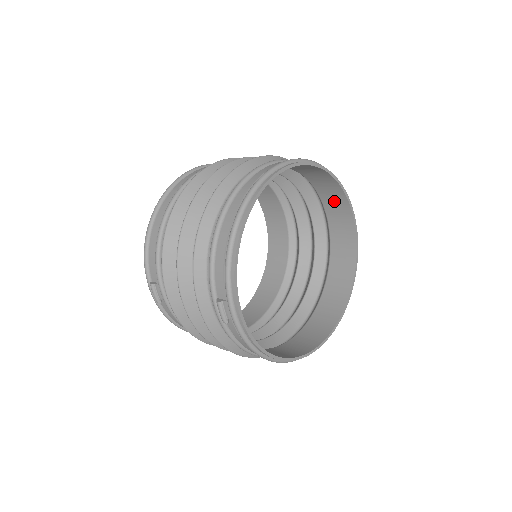
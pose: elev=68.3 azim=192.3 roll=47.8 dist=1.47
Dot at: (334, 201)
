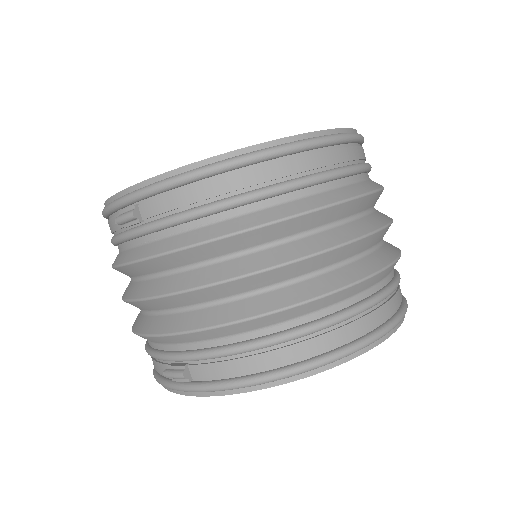
Dot at: occluded
